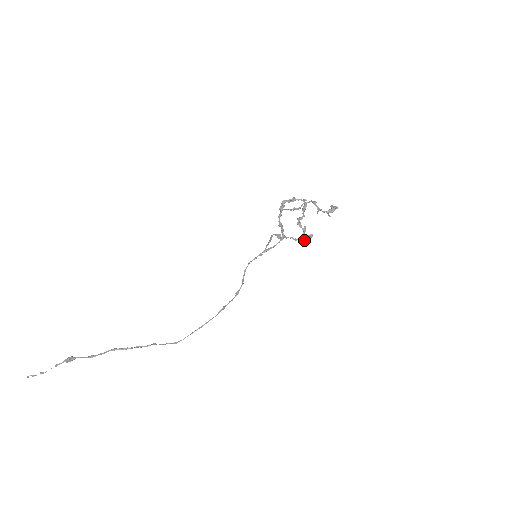
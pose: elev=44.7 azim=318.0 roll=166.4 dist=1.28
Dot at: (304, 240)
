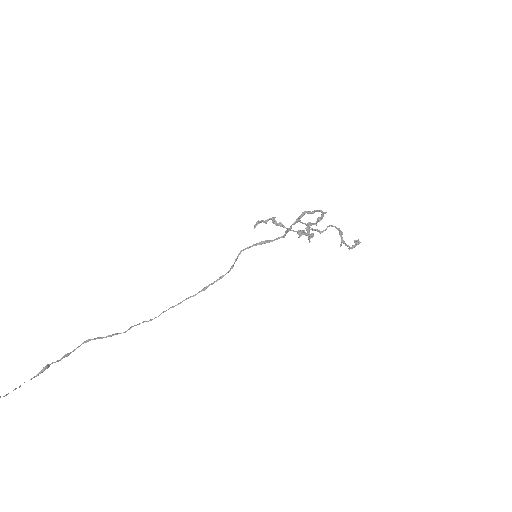
Dot at: occluded
